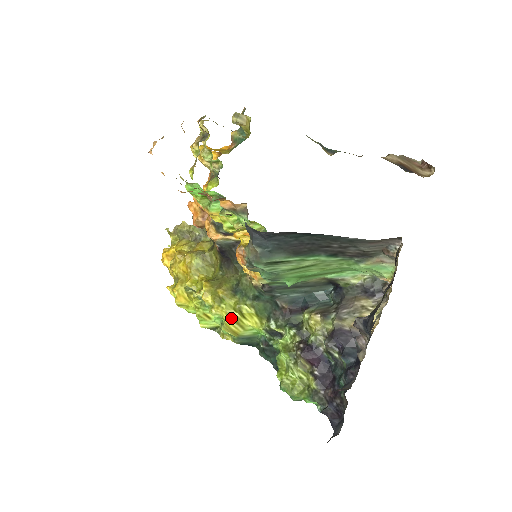
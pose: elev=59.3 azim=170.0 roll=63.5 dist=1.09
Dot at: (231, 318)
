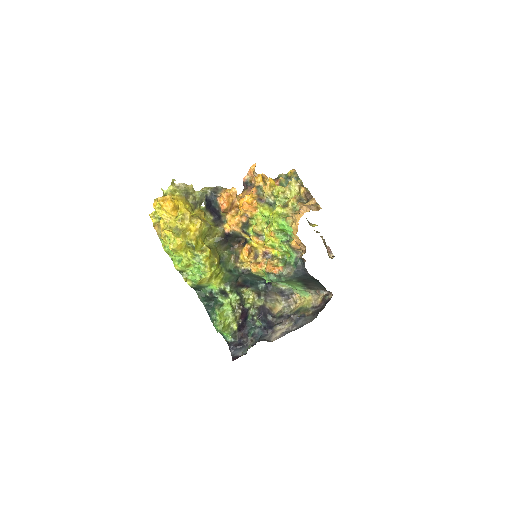
Dot at: (210, 277)
